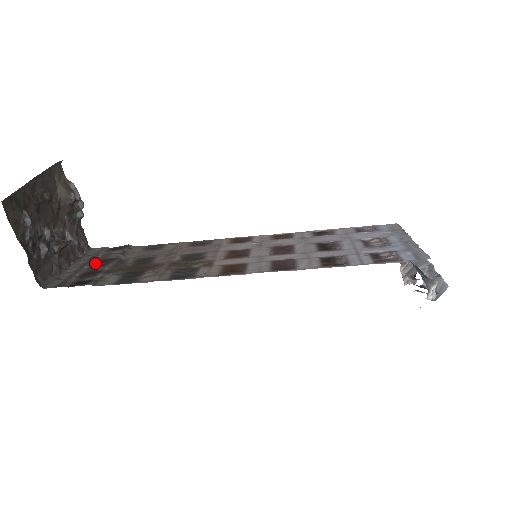
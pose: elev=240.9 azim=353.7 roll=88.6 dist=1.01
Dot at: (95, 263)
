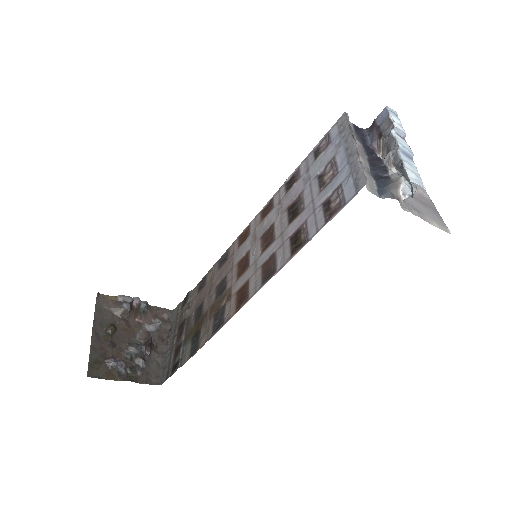
Dot at: (178, 332)
